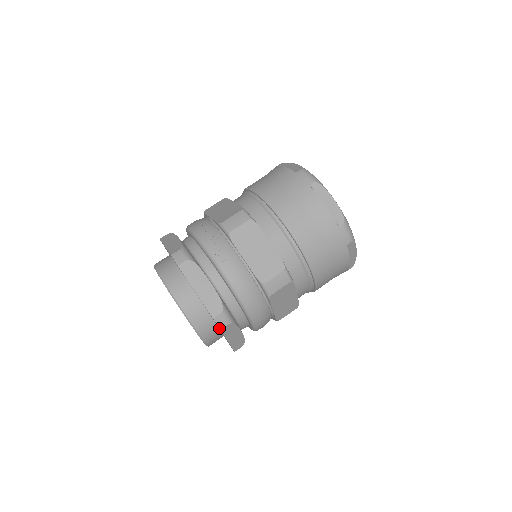
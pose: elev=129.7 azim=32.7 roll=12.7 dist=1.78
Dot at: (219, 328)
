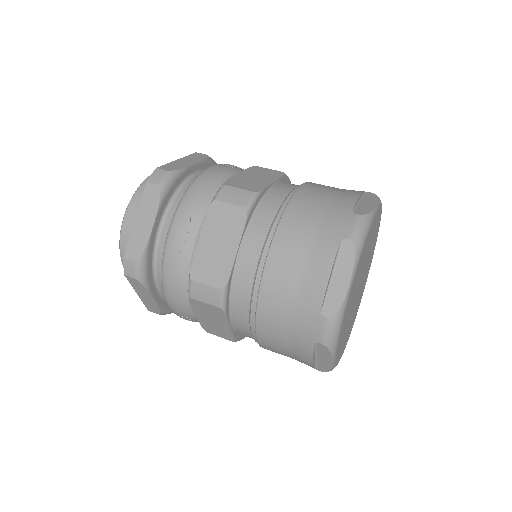
Dot at: occluded
